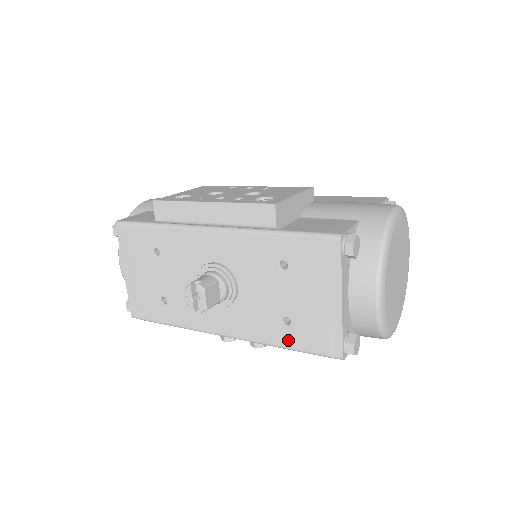
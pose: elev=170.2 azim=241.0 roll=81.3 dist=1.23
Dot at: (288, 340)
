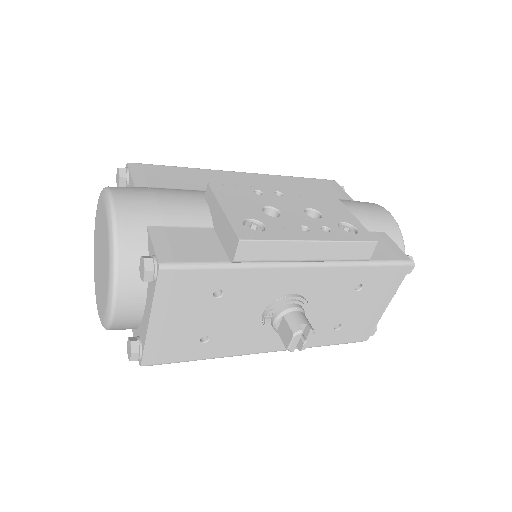
Dot at: (332, 340)
